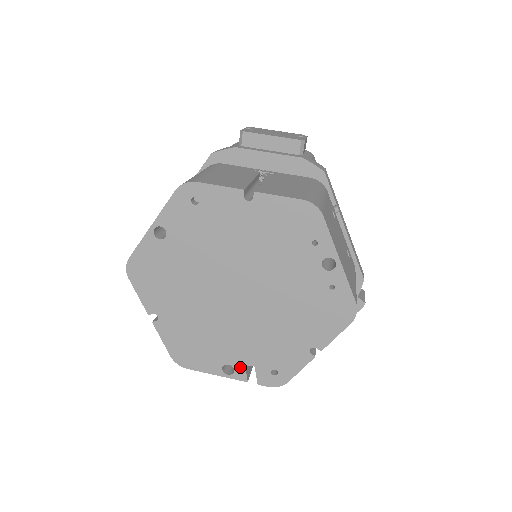
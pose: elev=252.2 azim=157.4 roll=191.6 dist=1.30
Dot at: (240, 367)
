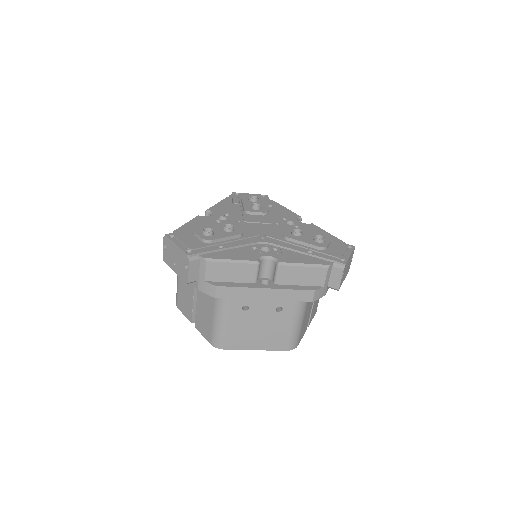
Dot at: occluded
